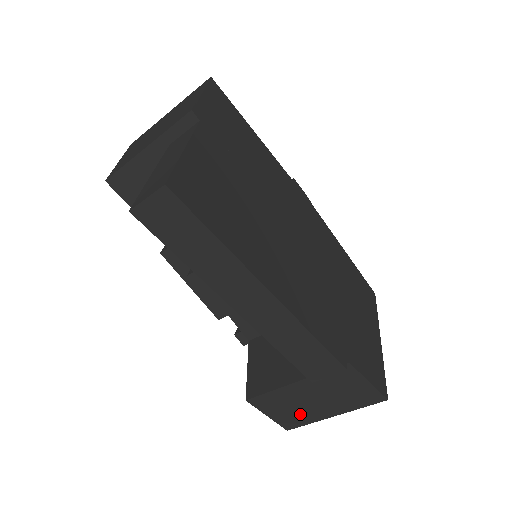
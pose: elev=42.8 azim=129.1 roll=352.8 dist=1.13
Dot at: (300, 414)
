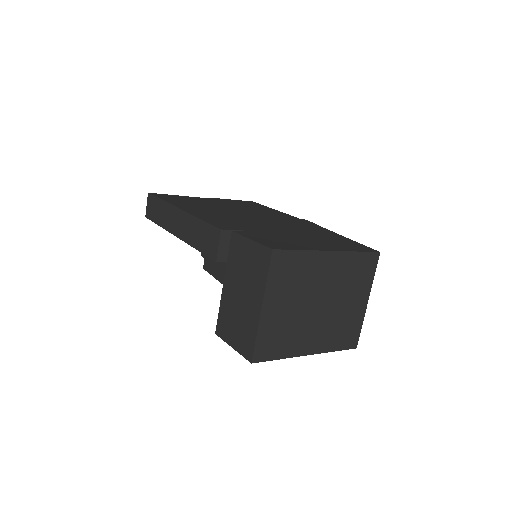
Dot at: (245, 326)
